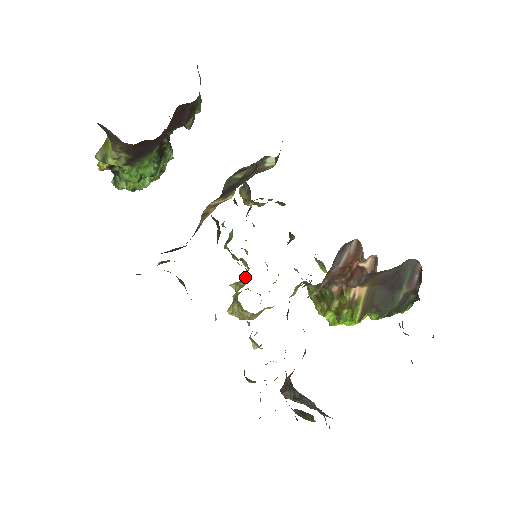
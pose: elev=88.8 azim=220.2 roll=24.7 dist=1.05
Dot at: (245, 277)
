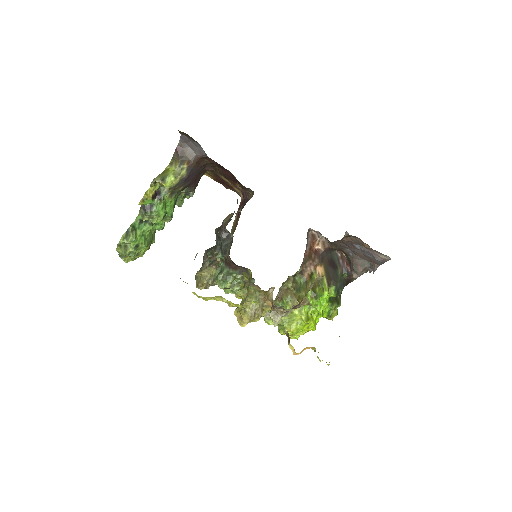
Dot at: occluded
